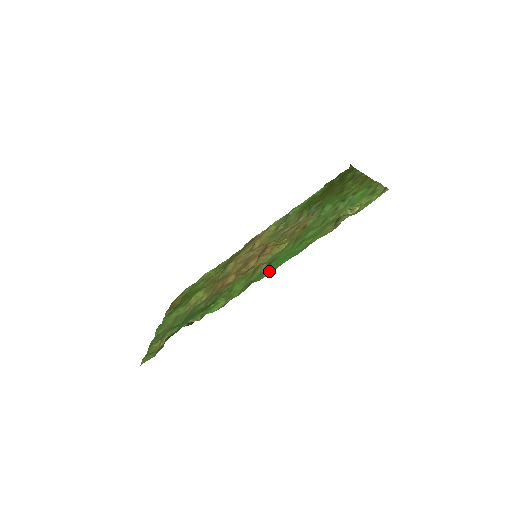
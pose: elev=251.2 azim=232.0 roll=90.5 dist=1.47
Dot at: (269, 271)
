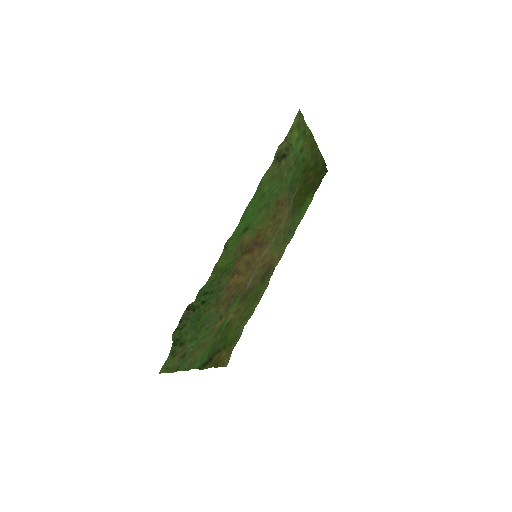
Dot at: (239, 228)
